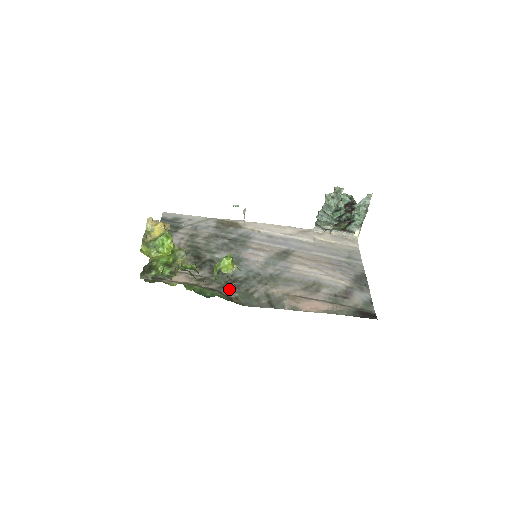
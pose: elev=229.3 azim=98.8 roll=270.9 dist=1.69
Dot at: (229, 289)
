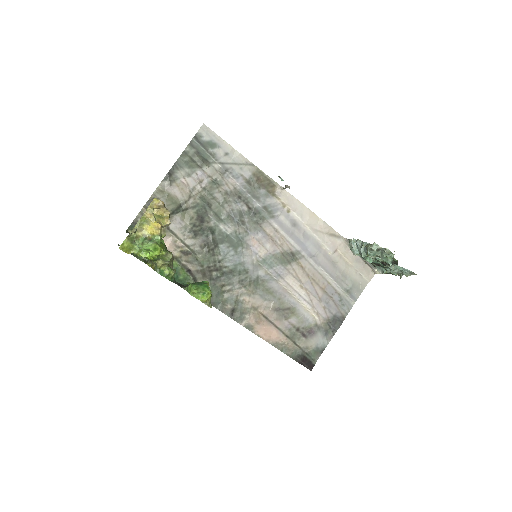
Dot at: (206, 278)
